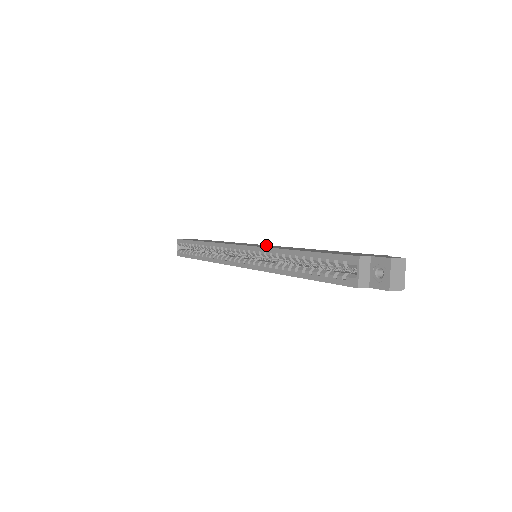
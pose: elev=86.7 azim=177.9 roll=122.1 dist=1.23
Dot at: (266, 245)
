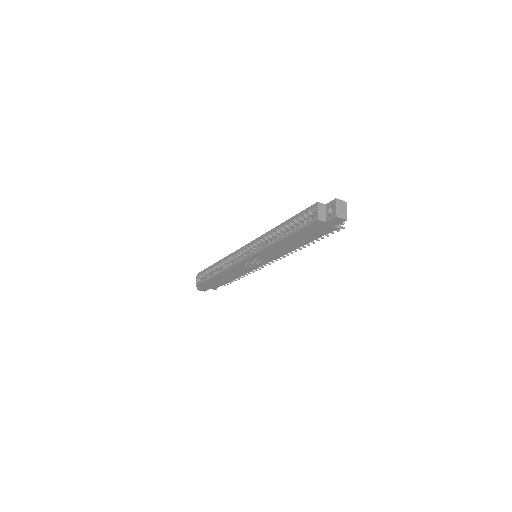
Dot at: occluded
